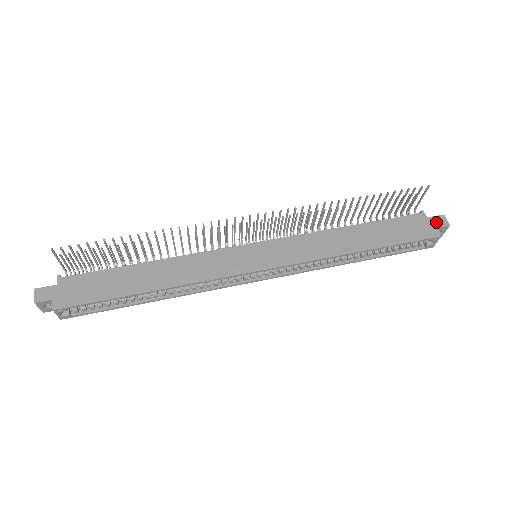
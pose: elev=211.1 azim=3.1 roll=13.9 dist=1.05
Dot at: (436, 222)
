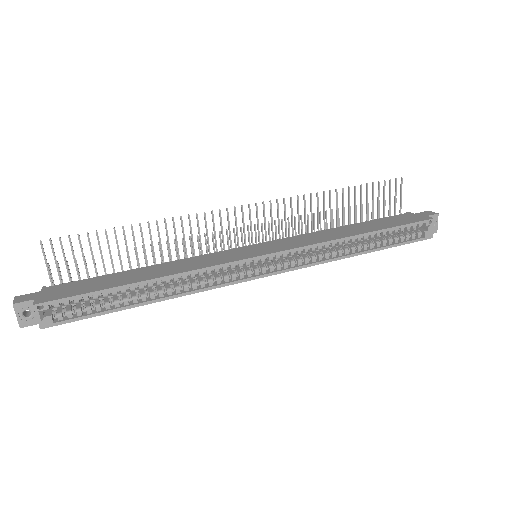
Dot at: (424, 214)
